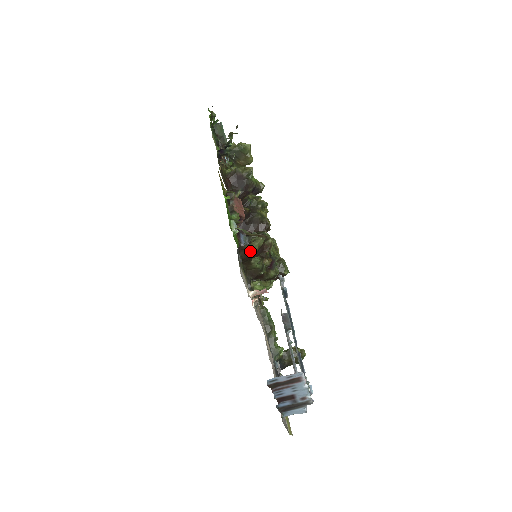
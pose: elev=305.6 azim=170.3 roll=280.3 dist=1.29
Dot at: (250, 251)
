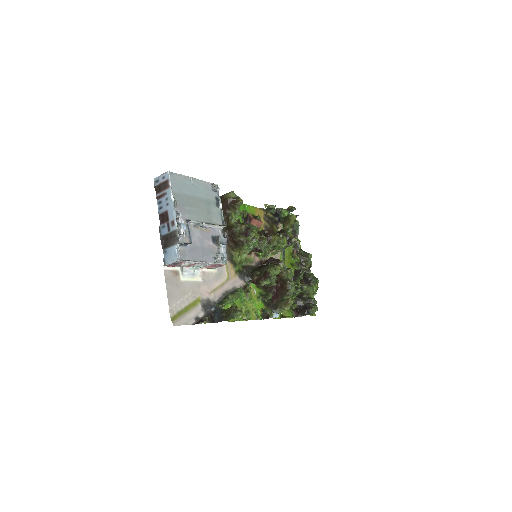
Dot at: (225, 199)
